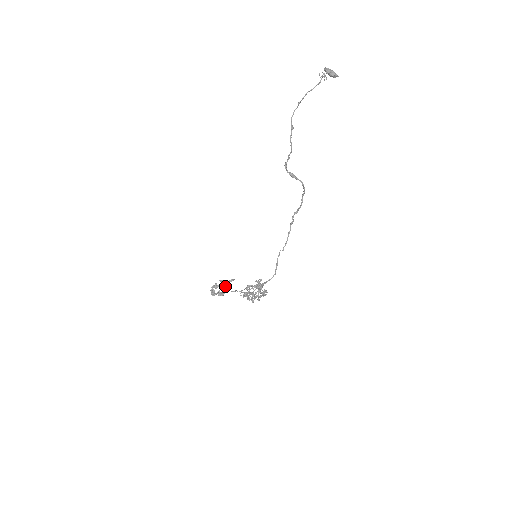
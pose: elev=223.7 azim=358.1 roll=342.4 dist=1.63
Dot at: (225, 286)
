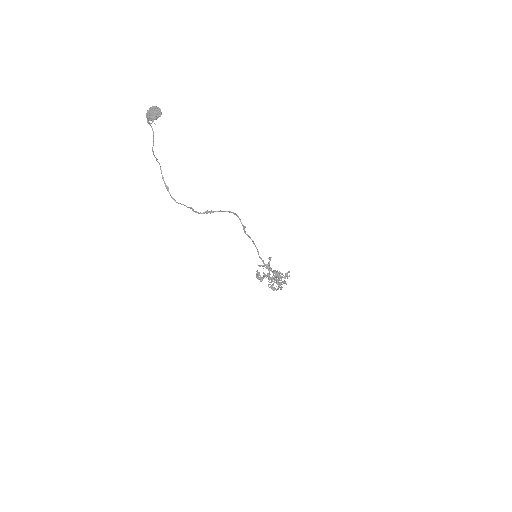
Dot at: (266, 268)
